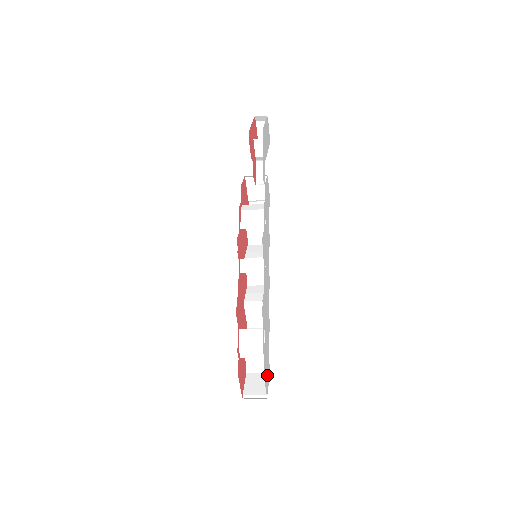
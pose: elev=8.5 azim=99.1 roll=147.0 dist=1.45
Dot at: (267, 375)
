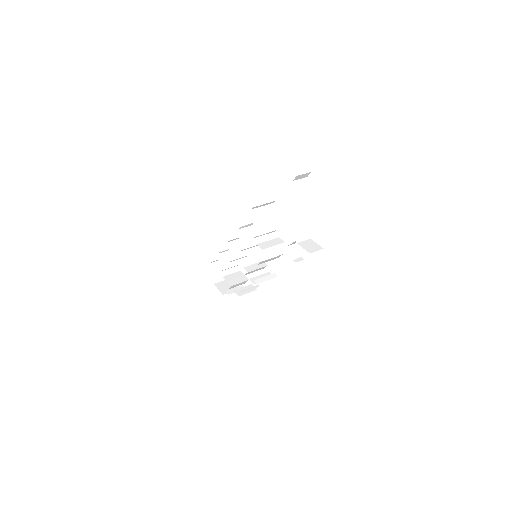
Dot at: occluded
